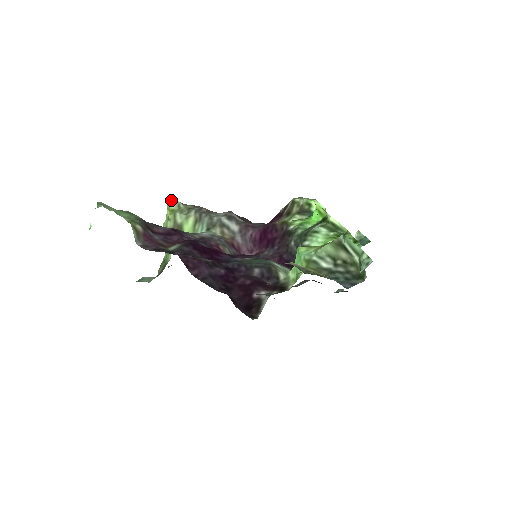
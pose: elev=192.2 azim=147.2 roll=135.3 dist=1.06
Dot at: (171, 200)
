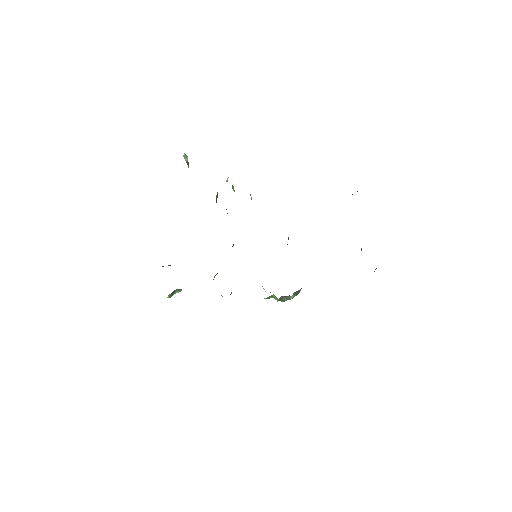
Dot at: occluded
